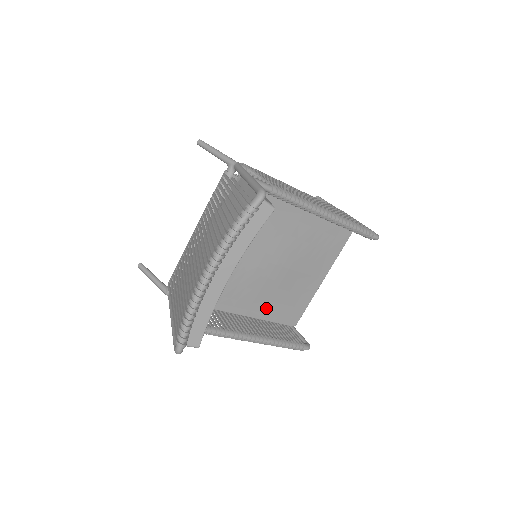
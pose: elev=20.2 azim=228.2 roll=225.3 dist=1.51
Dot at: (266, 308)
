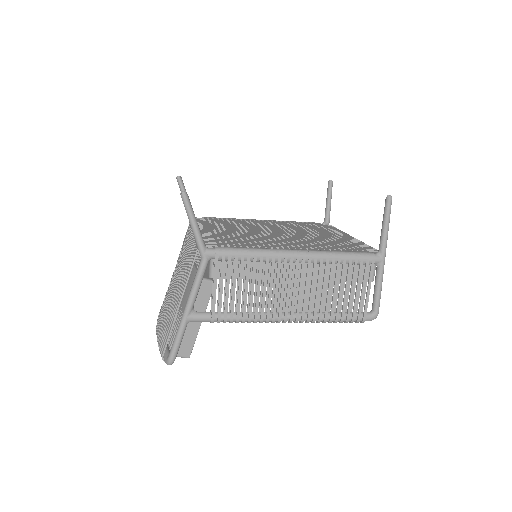
Dot at: occluded
